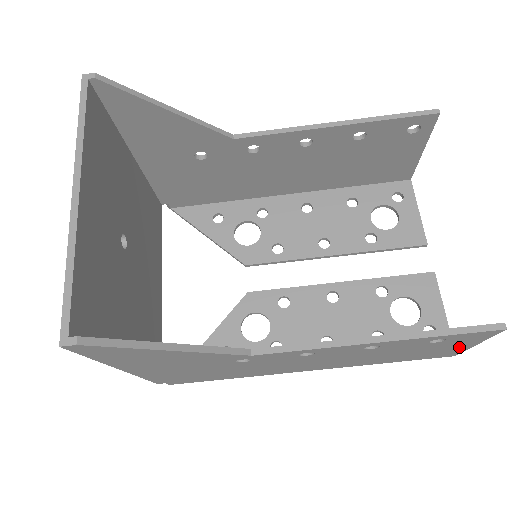
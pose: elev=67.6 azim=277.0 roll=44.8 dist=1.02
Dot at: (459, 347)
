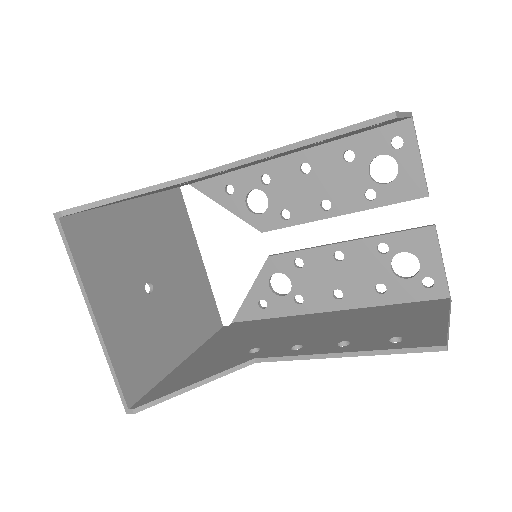
Dot at: occluded
